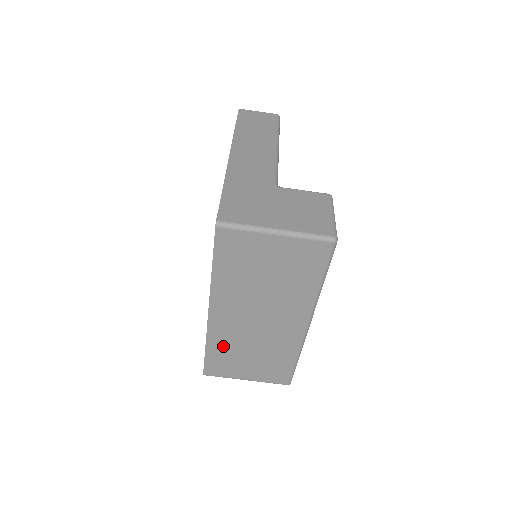
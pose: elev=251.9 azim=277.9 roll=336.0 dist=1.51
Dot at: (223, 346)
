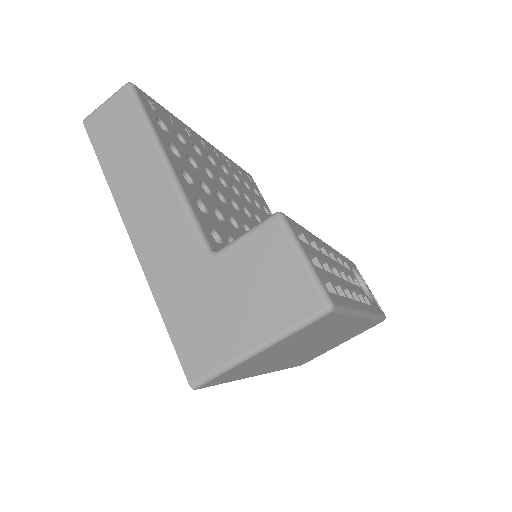
Dot at: (299, 360)
